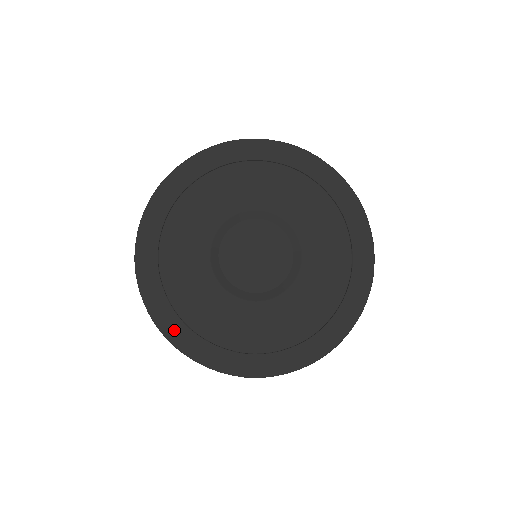
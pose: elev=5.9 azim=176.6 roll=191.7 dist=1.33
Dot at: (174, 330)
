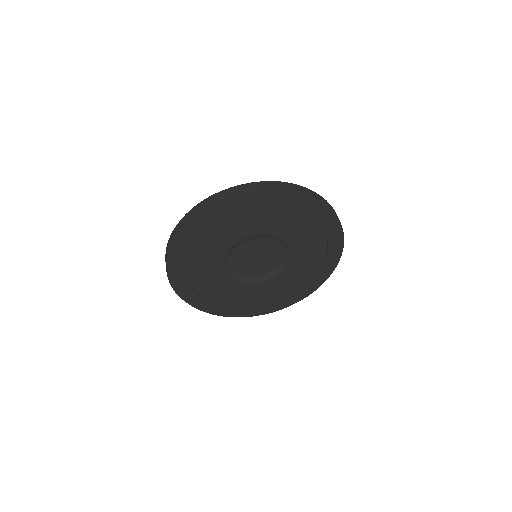
Dot at: (180, 286)
